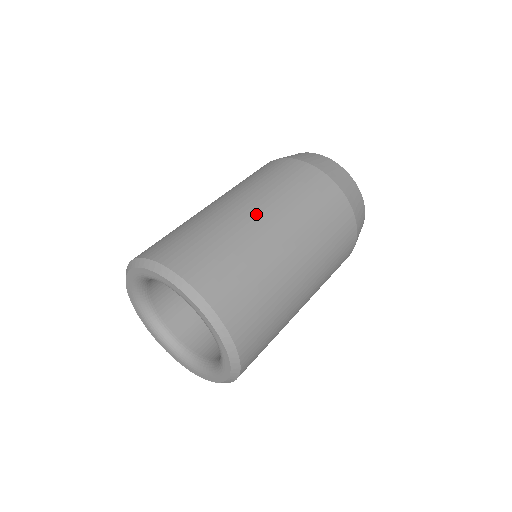
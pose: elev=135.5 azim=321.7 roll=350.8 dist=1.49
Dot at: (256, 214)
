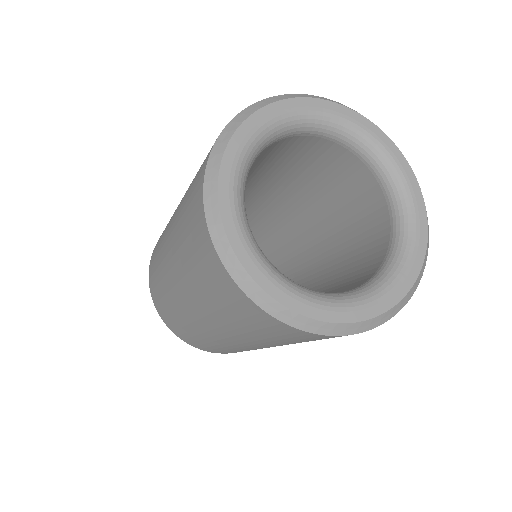
Dot at: occluded
